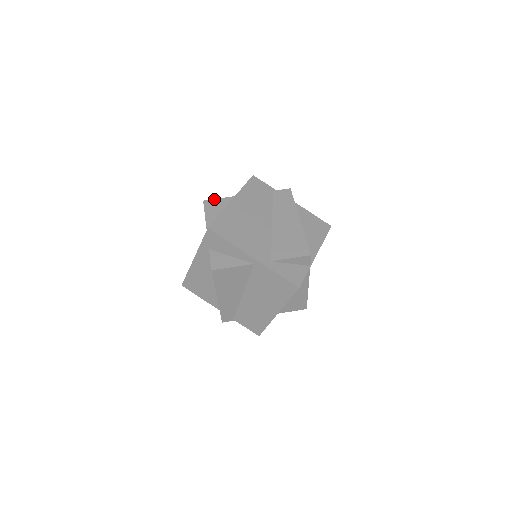
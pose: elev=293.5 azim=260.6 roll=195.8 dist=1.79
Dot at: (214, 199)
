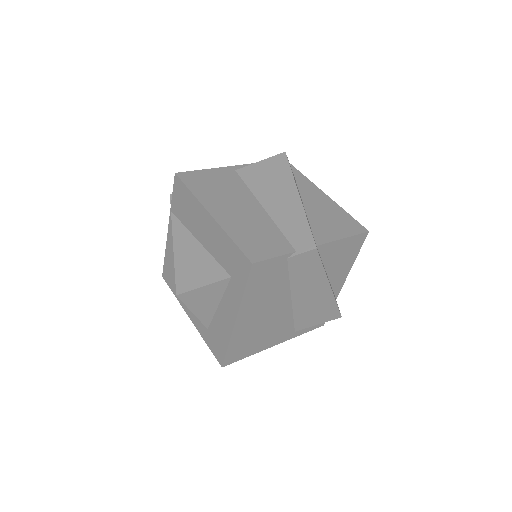
Dot at: (193, 290)
